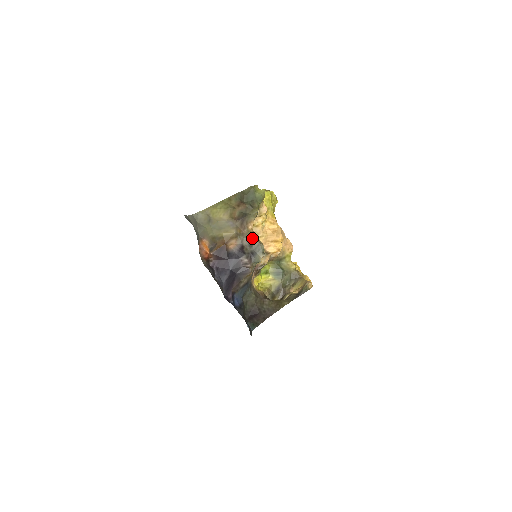
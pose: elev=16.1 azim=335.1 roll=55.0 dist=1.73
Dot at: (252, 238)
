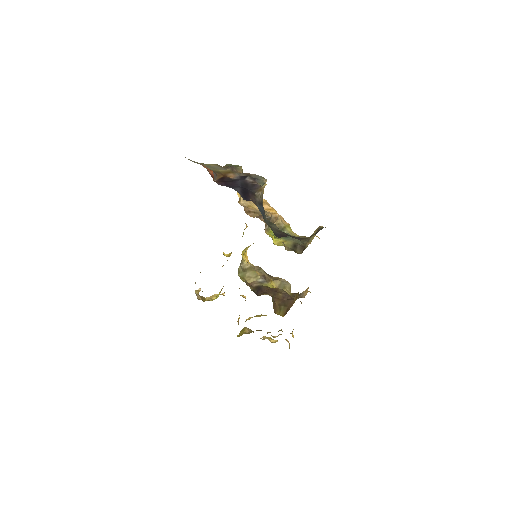
Dot at: (247, 173)
